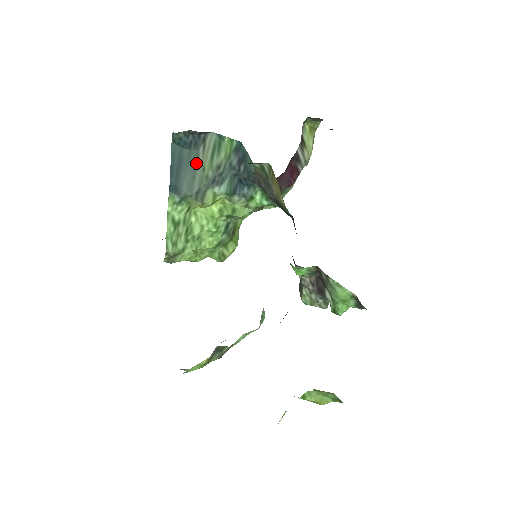
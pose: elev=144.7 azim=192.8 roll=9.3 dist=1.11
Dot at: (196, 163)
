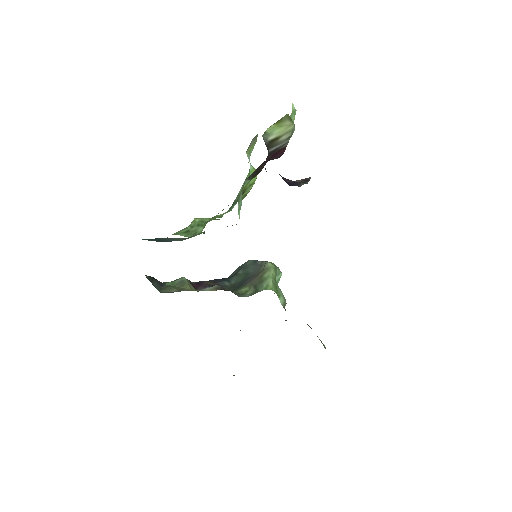
Dot at: (170, 238)
